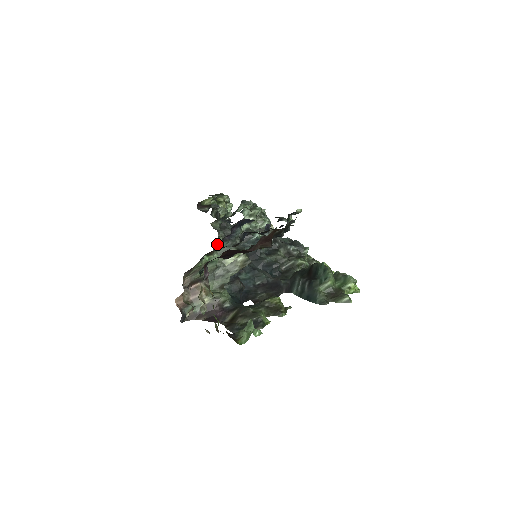
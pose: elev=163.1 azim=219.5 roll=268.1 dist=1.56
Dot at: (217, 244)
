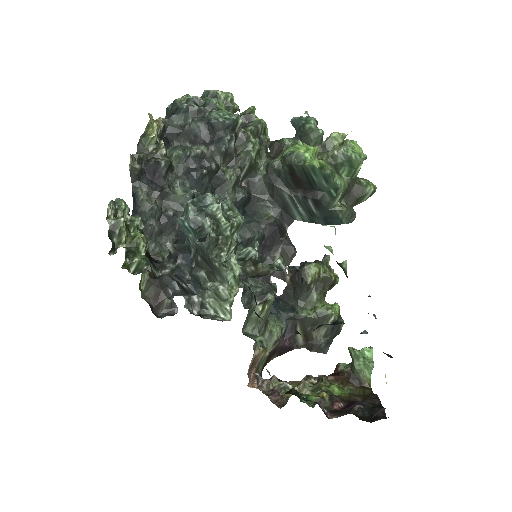
Dot at: occluded
